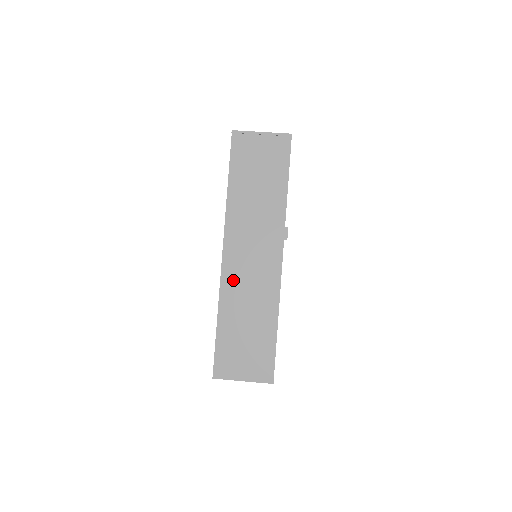
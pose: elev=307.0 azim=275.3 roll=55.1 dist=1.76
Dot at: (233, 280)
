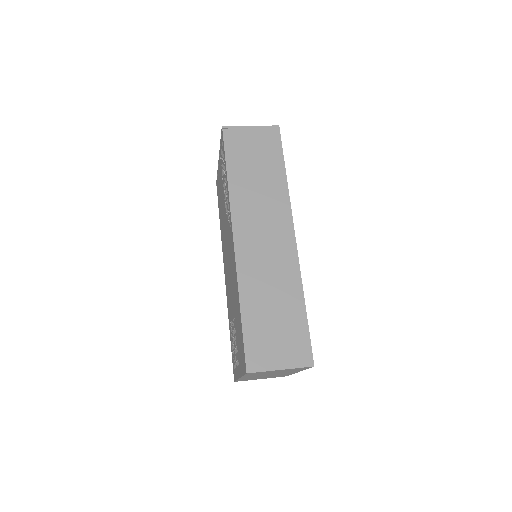
Dot at: (249, 264)
